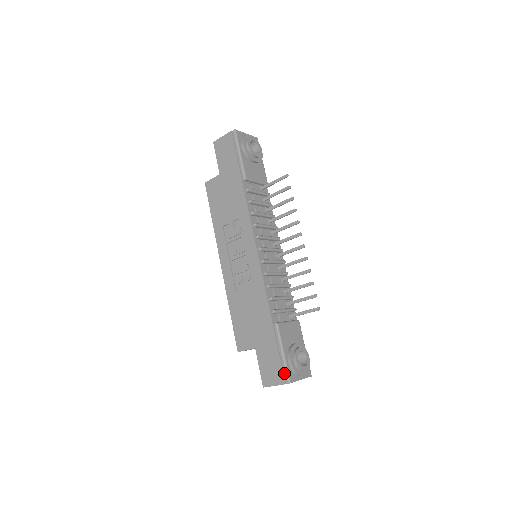
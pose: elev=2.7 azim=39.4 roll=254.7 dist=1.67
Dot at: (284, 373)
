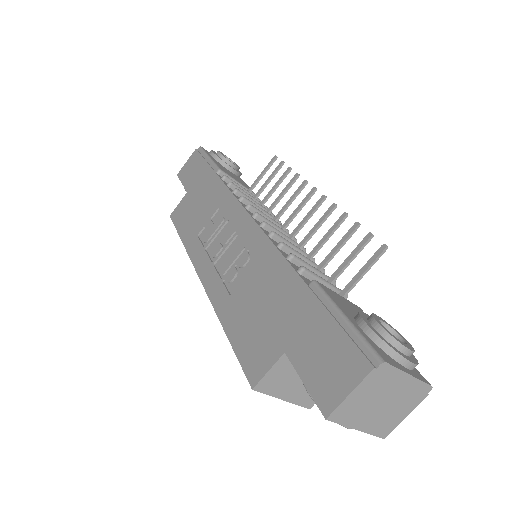
Dot at: (361, 350)
